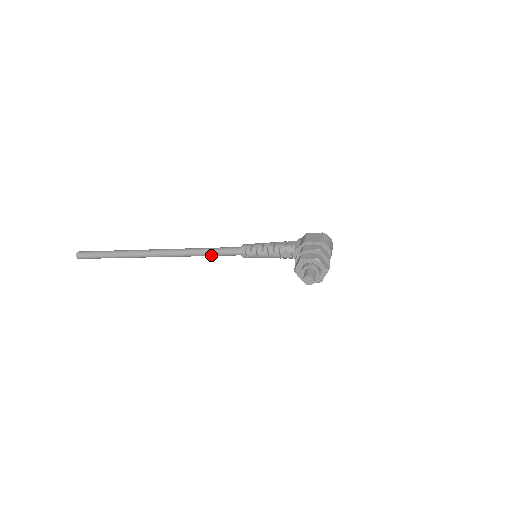
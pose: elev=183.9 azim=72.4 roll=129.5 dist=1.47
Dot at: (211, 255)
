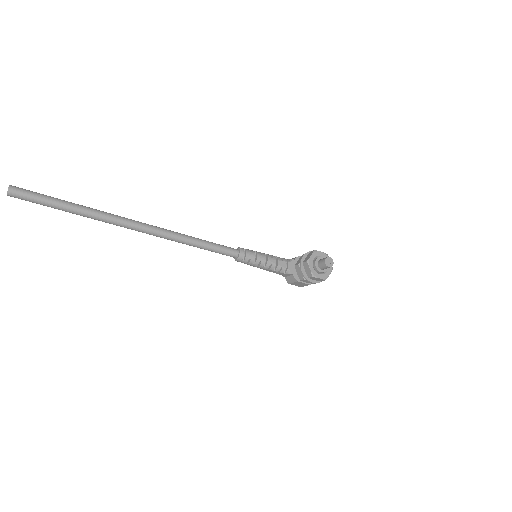
Dot at: (206, 245)
